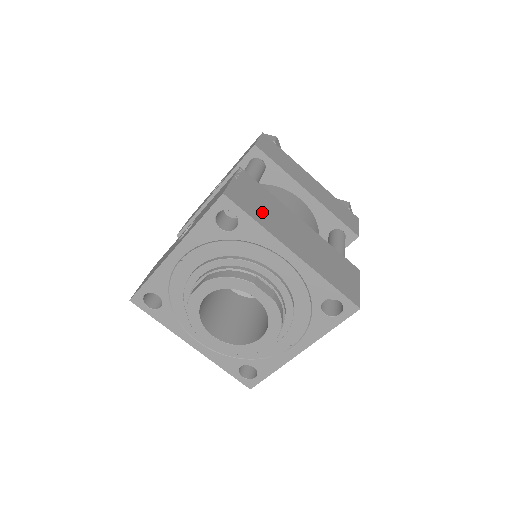
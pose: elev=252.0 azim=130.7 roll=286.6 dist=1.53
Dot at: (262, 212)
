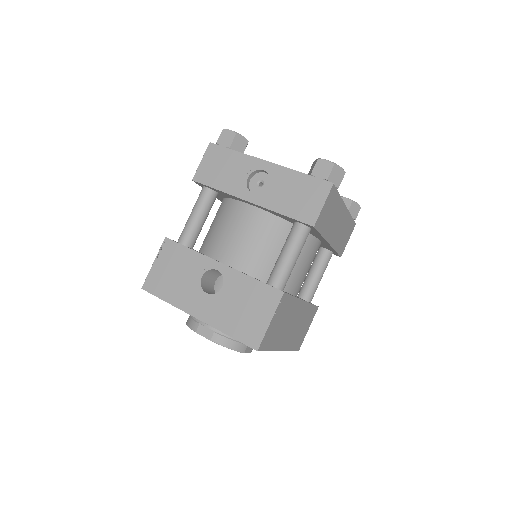
Dot at: (277, 334)
